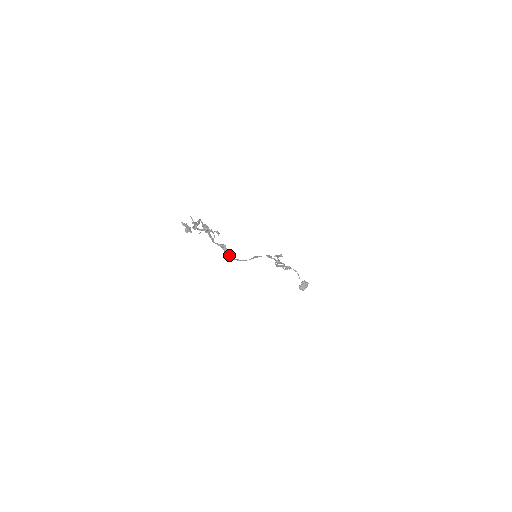
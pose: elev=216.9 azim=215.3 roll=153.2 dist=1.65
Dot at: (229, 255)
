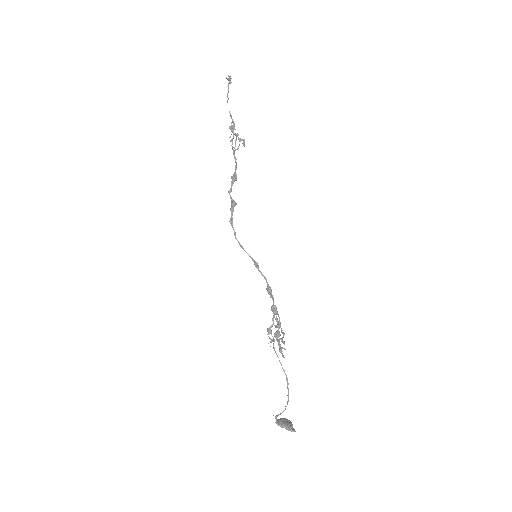
Dot at: (232, 217)
